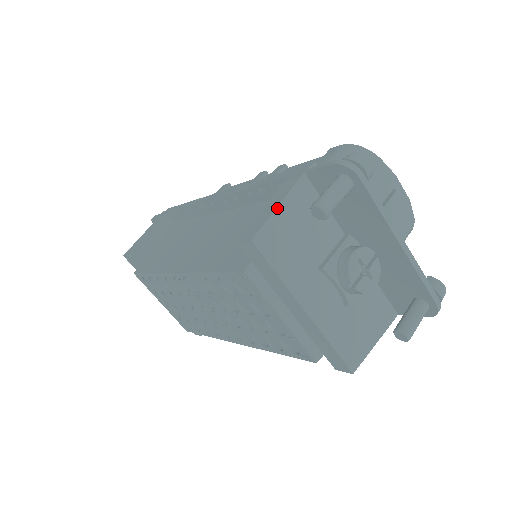
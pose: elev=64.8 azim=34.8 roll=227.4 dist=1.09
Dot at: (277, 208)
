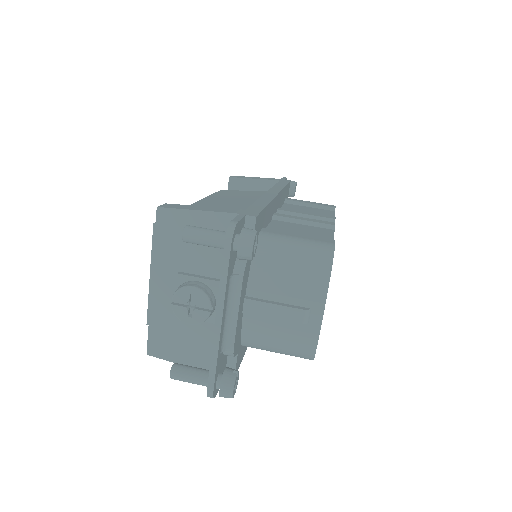
Dot at: (194, 210)
